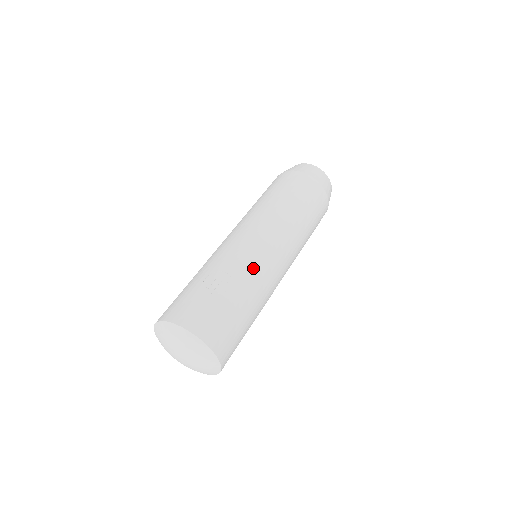
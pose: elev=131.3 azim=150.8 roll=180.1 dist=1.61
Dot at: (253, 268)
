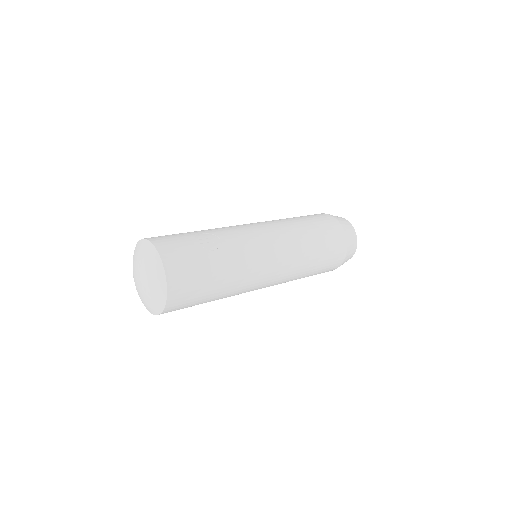
Dot at: (245, 251)
